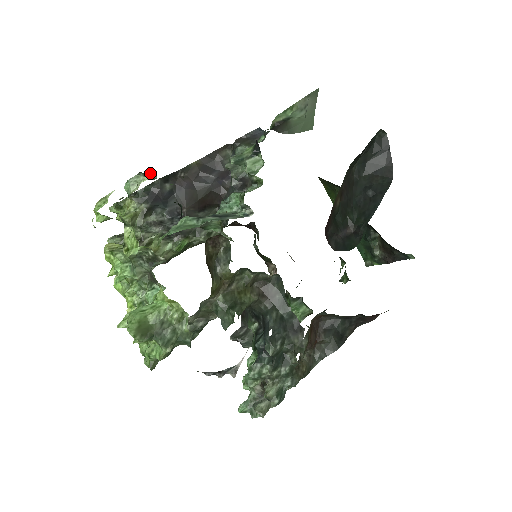
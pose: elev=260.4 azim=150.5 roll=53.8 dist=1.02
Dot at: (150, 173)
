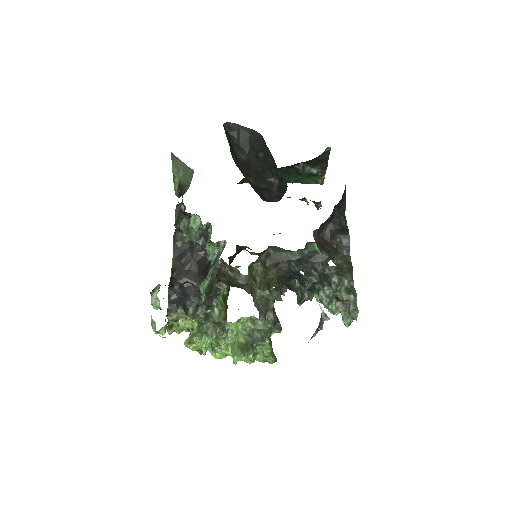
Dot at: (155, 287)
